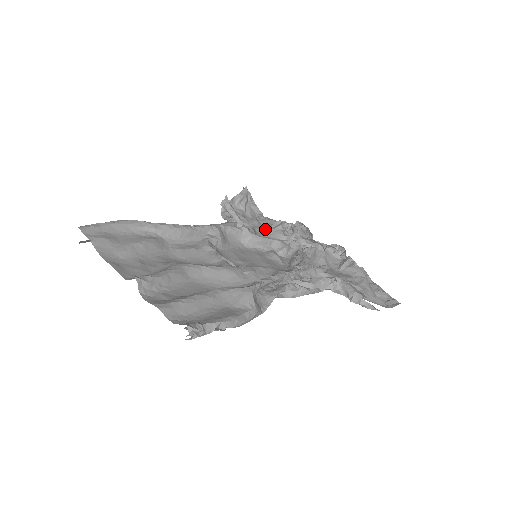
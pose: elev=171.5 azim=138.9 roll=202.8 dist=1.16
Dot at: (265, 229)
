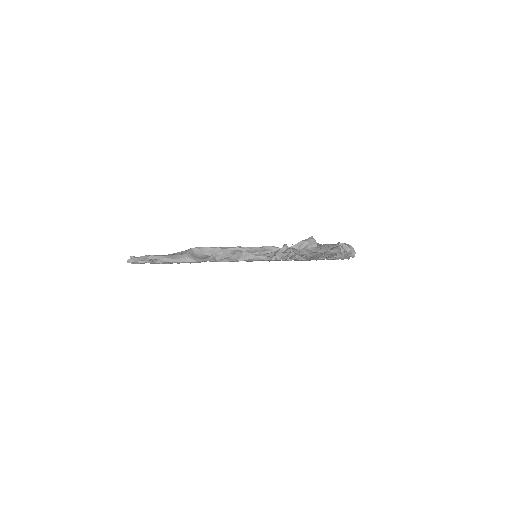
Dot at: occluded
